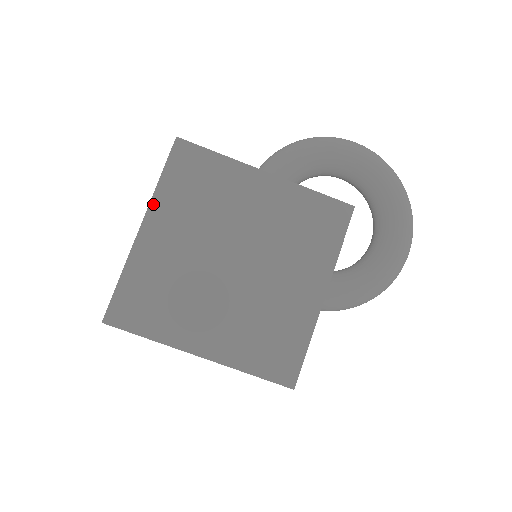
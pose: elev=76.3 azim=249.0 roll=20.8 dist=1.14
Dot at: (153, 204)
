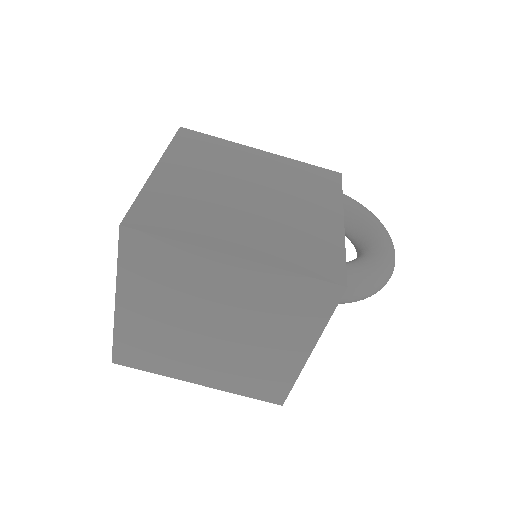
Dot at: (166, 156)
